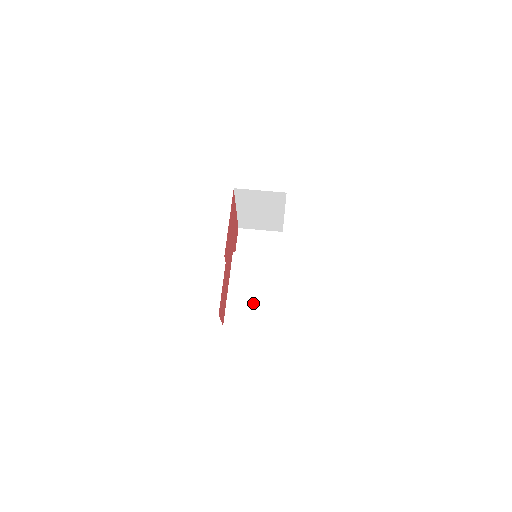
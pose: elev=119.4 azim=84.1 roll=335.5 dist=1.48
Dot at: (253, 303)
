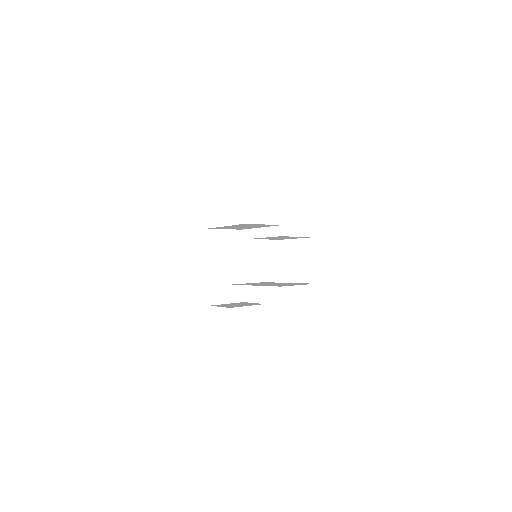
Dot at: (282, 284)
